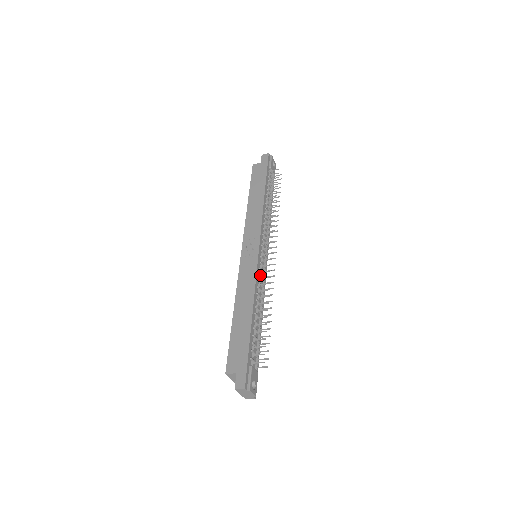
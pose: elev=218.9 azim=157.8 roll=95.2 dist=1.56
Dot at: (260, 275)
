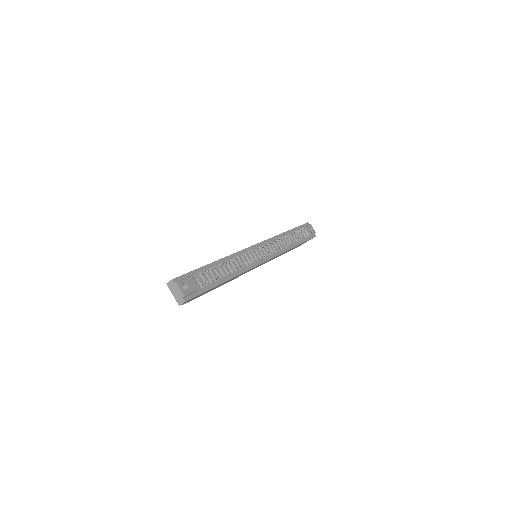
Dot at: (246, 254)
